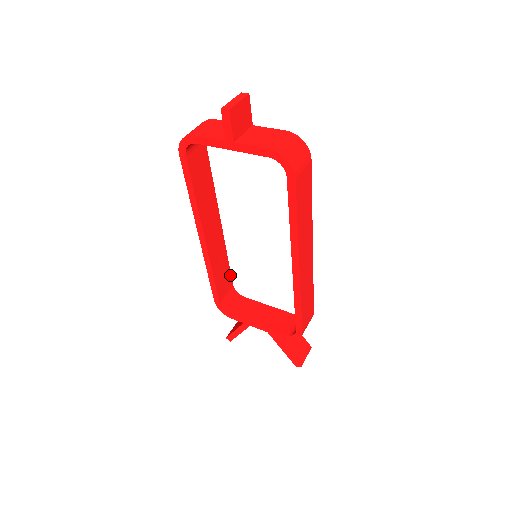
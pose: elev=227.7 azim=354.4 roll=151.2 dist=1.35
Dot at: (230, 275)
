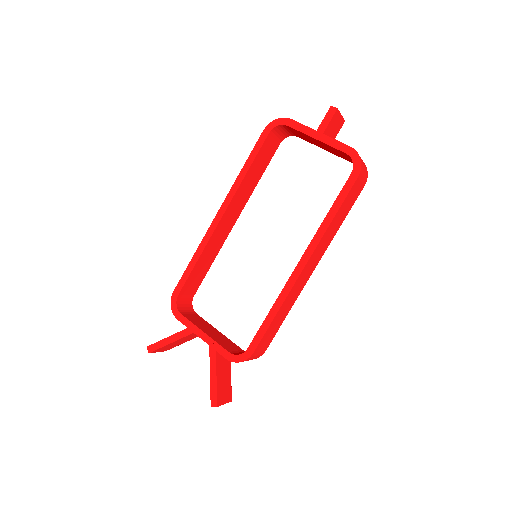
Dot at: (201, 281)
